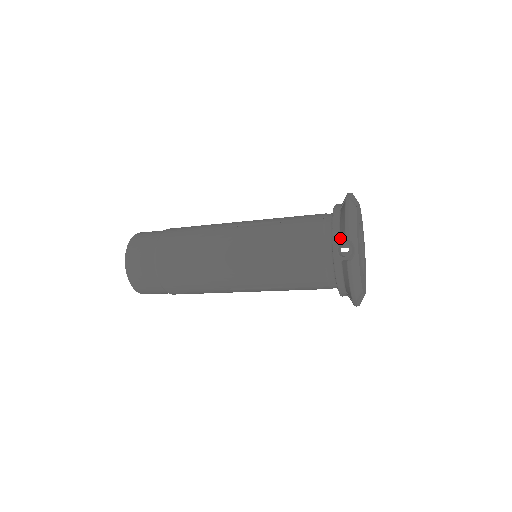
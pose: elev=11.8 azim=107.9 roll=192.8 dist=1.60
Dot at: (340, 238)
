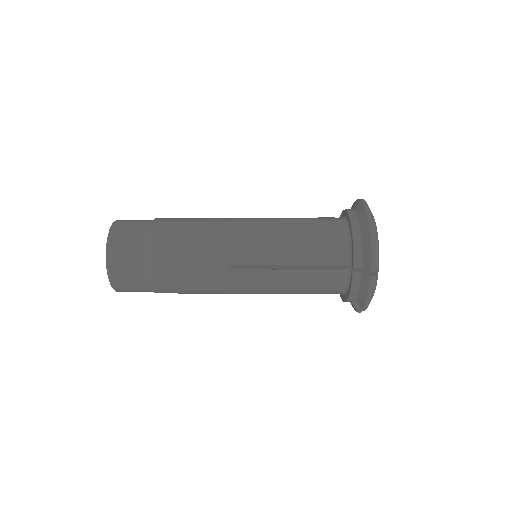
Dot at: (356, 300)
